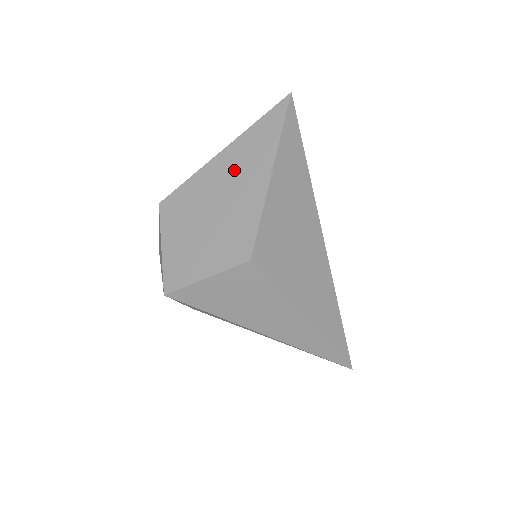
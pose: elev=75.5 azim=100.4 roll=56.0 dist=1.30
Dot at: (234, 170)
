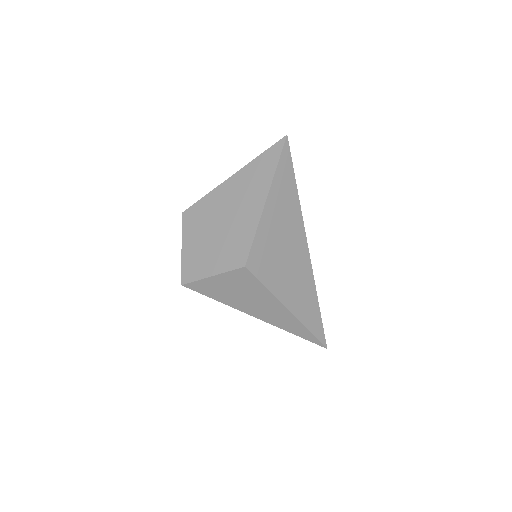
Dot at: (239, 193)
